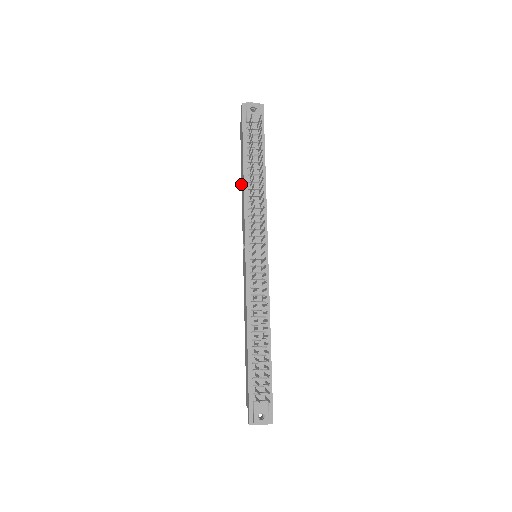
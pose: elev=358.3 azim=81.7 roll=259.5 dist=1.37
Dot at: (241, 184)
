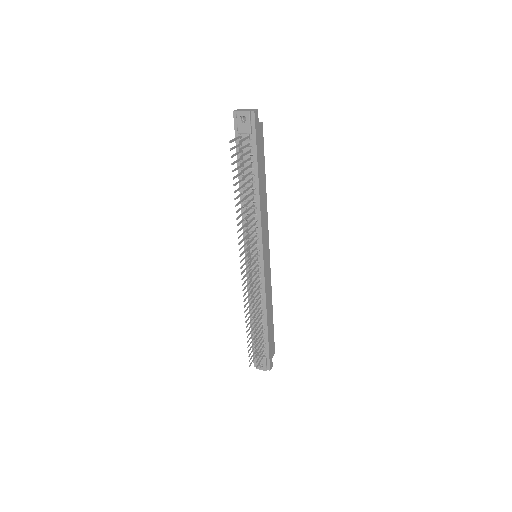
Dot at: occluded
